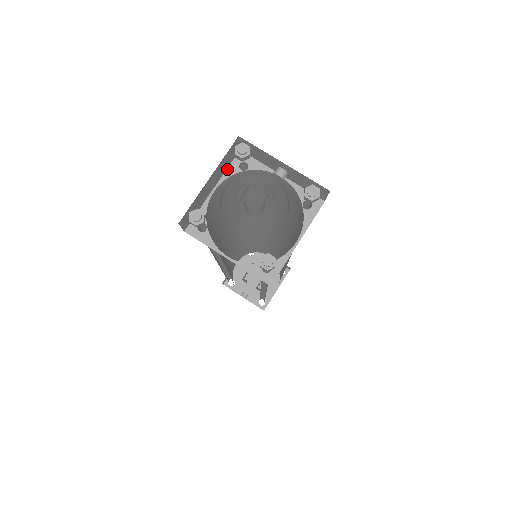
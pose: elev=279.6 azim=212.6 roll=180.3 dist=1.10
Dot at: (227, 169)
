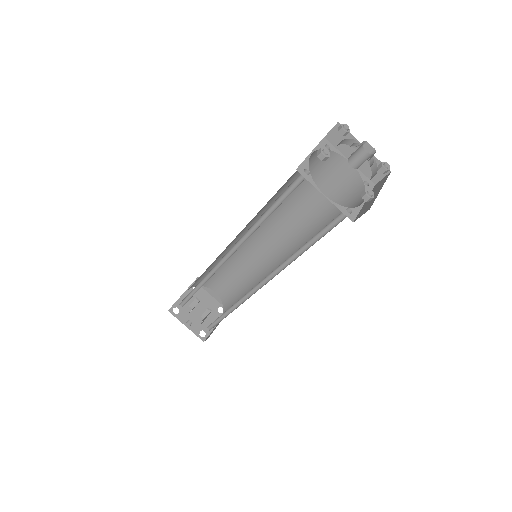
Dot at: (318, 144)
